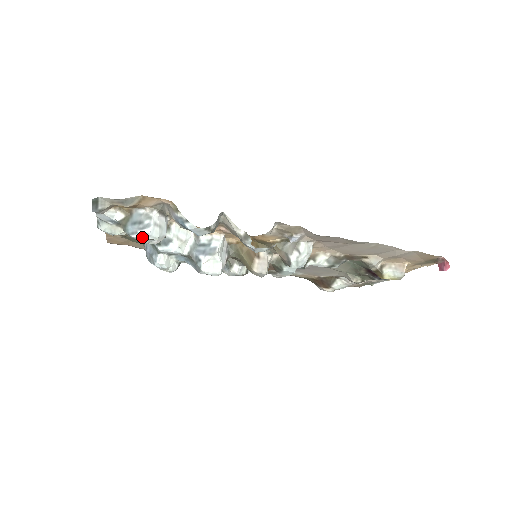
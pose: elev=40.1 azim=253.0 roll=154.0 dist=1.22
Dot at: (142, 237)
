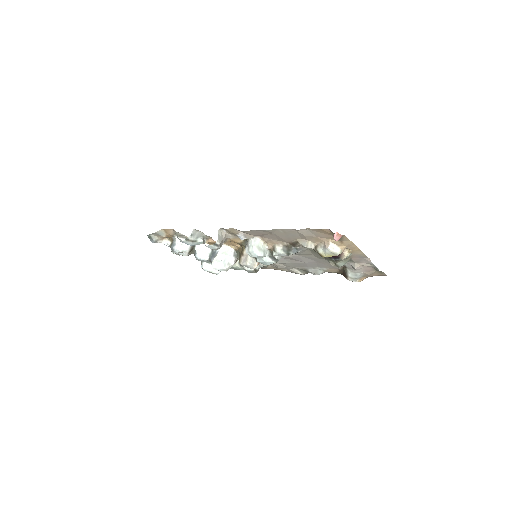
Dot at: (175, 252)
